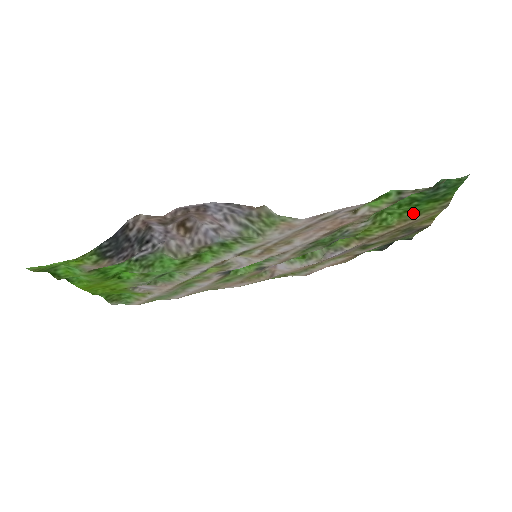
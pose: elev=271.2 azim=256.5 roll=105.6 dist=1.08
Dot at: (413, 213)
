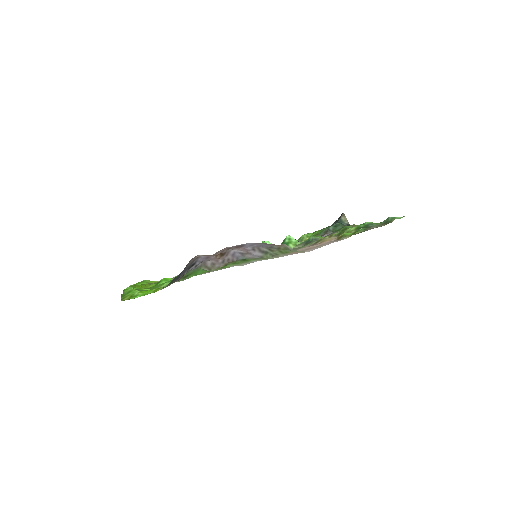
Dot at: occluded
